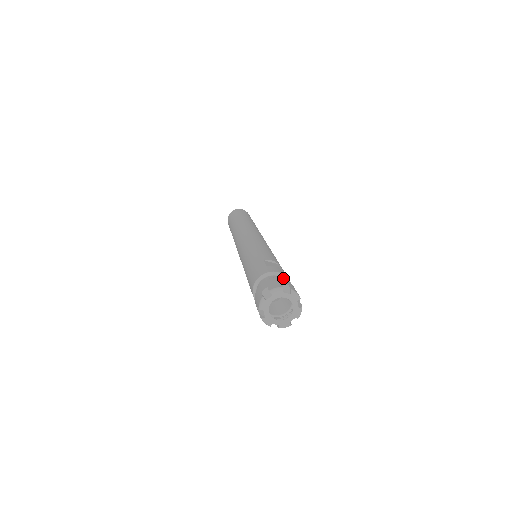
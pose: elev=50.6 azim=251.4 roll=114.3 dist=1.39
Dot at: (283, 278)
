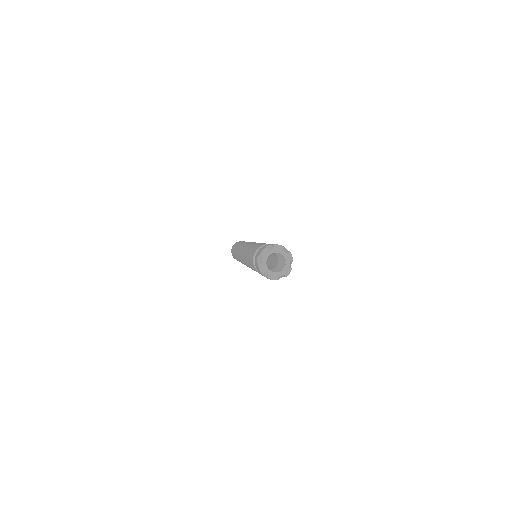
Dot at: occluded
